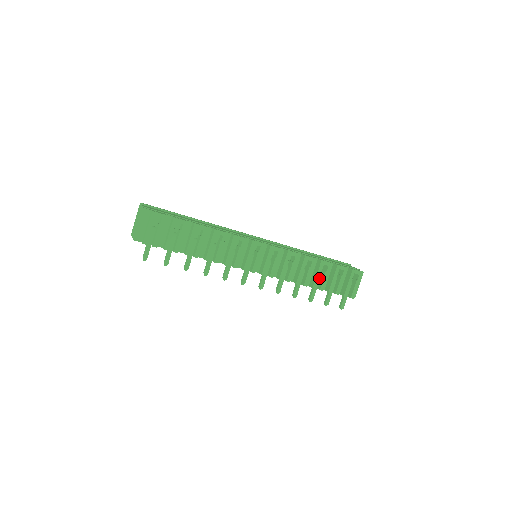
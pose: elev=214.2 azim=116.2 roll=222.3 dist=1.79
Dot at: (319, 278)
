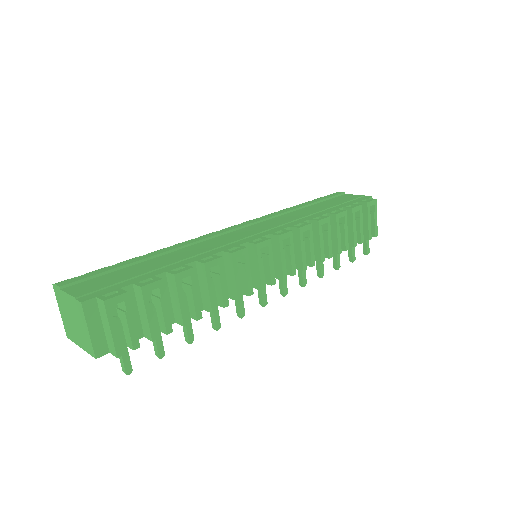
Dot at: occluded
